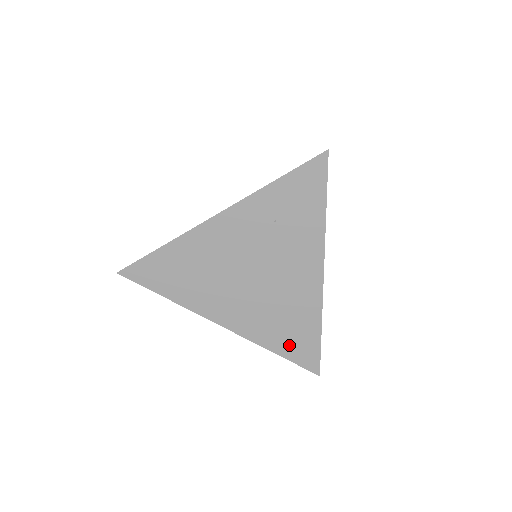
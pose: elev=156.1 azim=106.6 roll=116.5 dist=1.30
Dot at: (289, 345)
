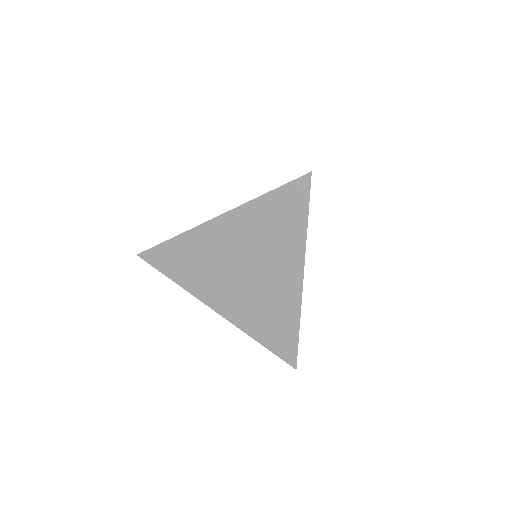
Dot at: (271, 338)
